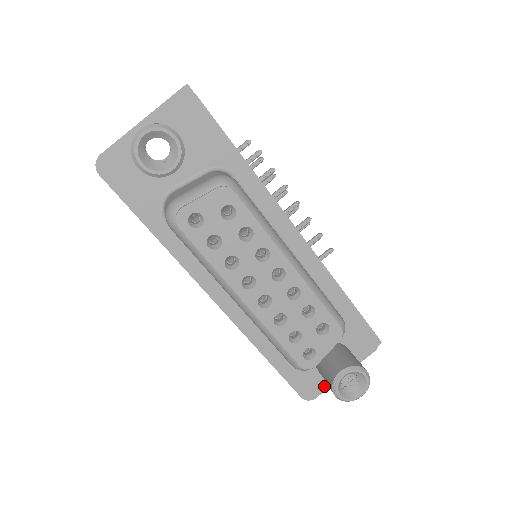
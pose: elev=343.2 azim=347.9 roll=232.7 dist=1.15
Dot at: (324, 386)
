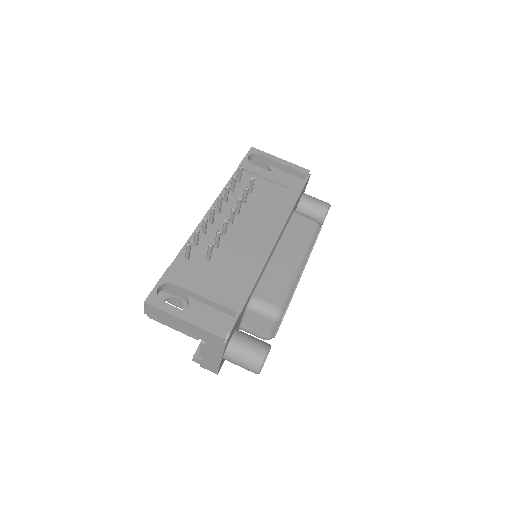
Dot at: occluded
